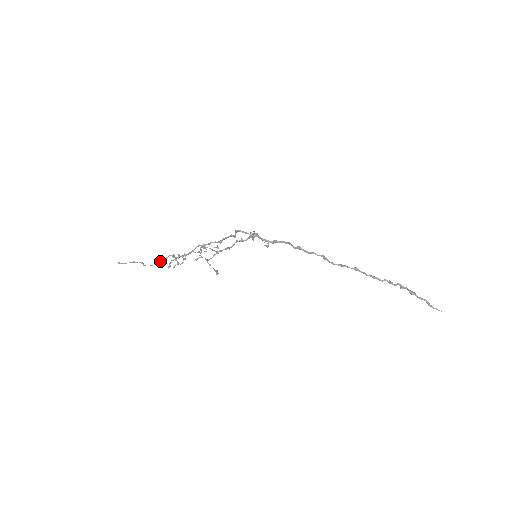
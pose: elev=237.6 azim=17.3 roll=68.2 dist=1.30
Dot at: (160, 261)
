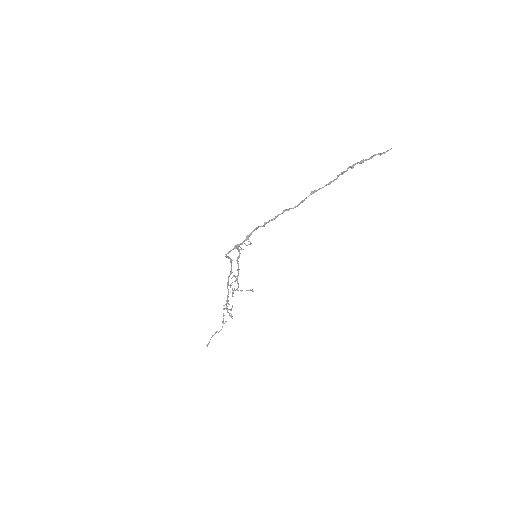
Dot at: (223, 320)
